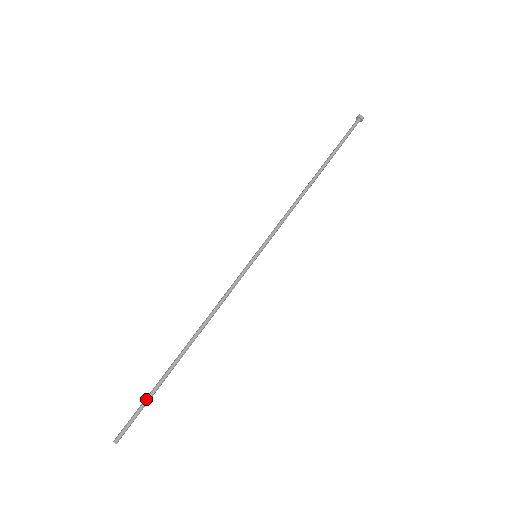
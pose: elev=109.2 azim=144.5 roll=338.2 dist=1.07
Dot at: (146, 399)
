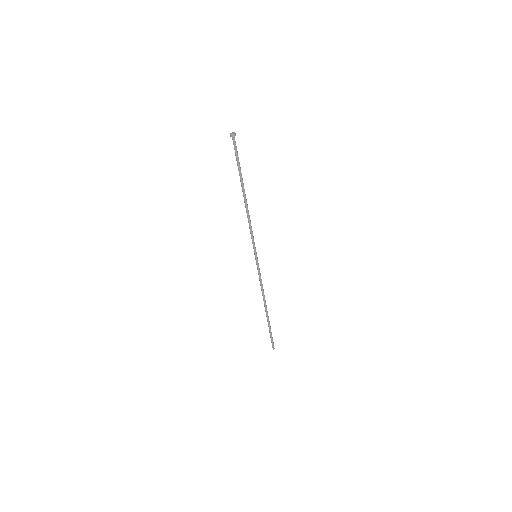
Dot at: occluded
